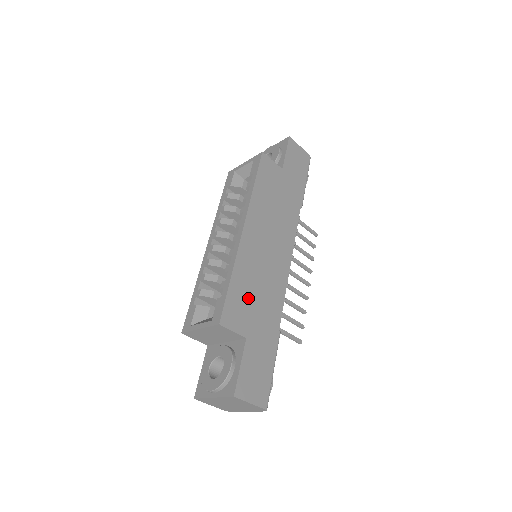
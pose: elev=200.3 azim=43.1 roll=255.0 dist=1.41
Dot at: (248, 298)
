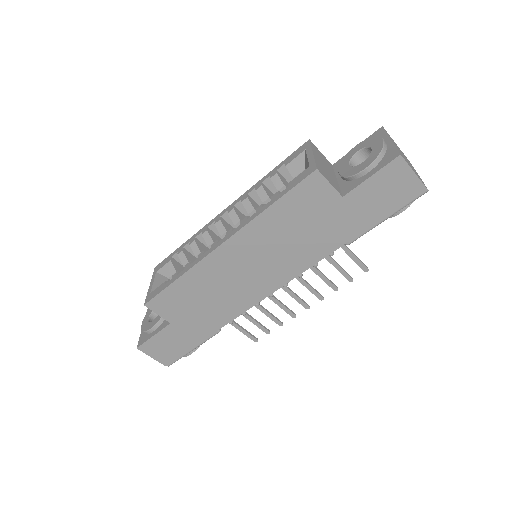
Dot at: (190, 299)
